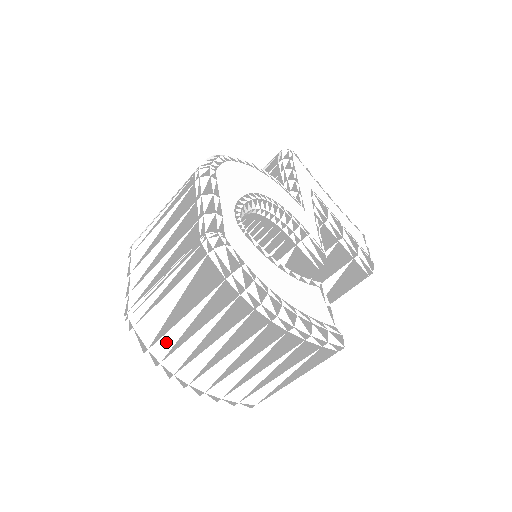
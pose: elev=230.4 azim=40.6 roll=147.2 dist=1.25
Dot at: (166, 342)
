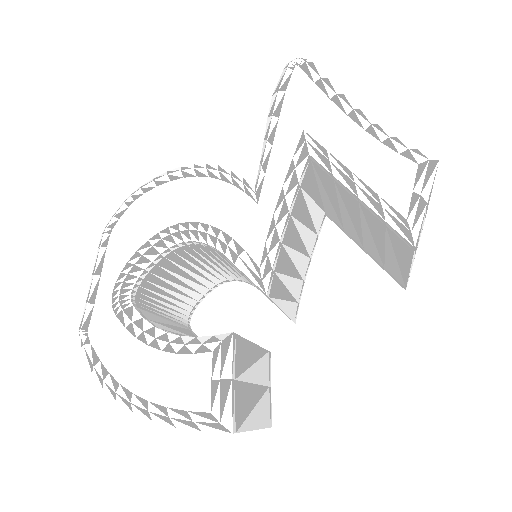
Dot at: occluded
